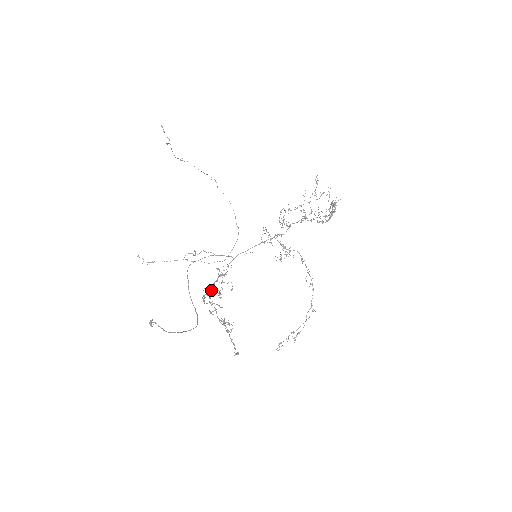
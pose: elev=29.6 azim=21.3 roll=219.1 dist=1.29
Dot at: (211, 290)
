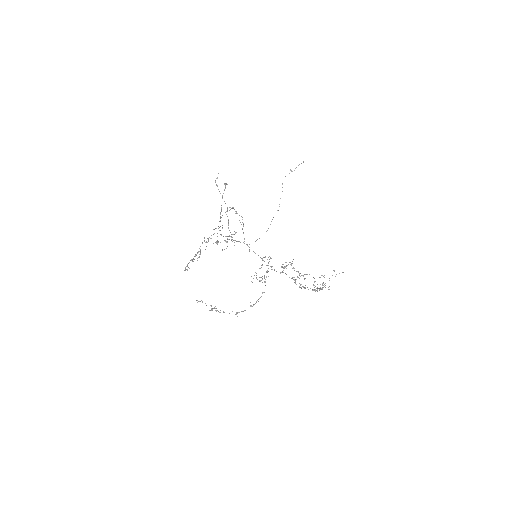
Dot at: occluded
